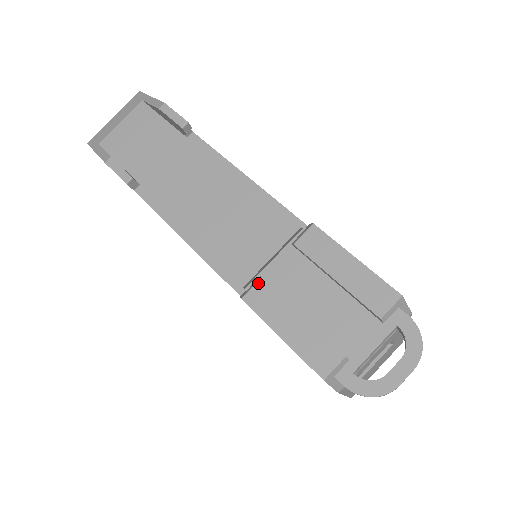
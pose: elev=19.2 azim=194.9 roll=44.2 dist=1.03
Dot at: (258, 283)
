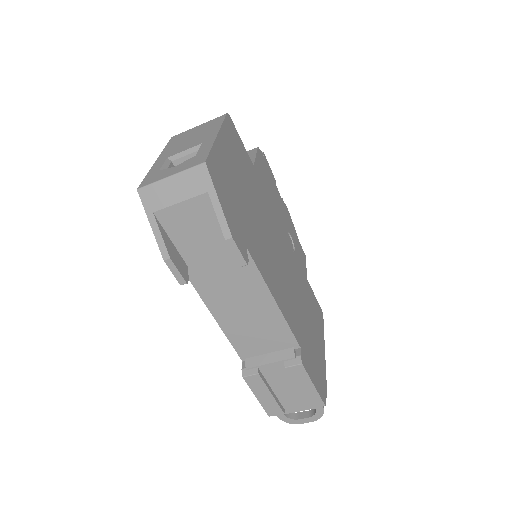
Dot at: (255, 375)
